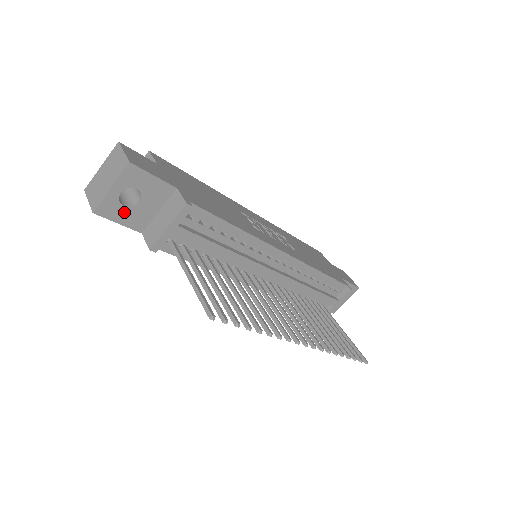
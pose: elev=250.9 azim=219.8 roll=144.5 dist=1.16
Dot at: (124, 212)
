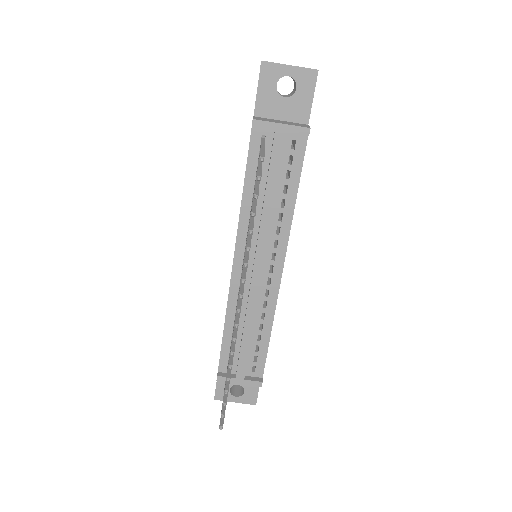
Dot at: (270, 89)
